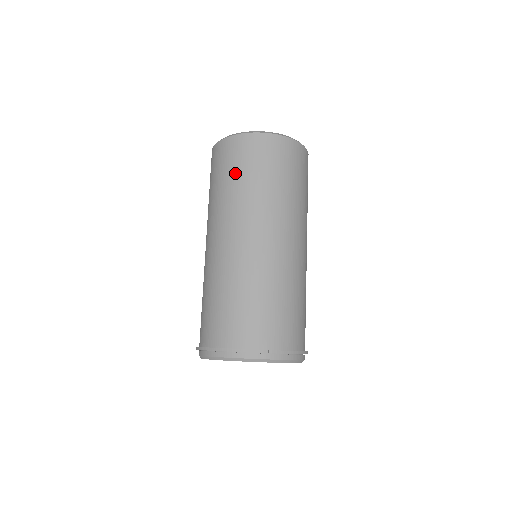
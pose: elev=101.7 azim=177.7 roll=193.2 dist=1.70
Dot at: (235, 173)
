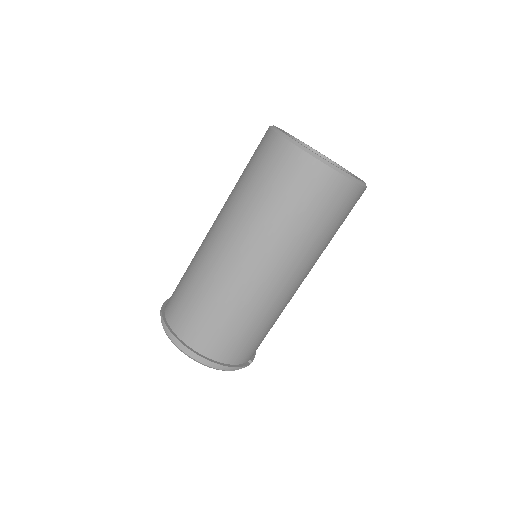
Dot at: (322, 220)
